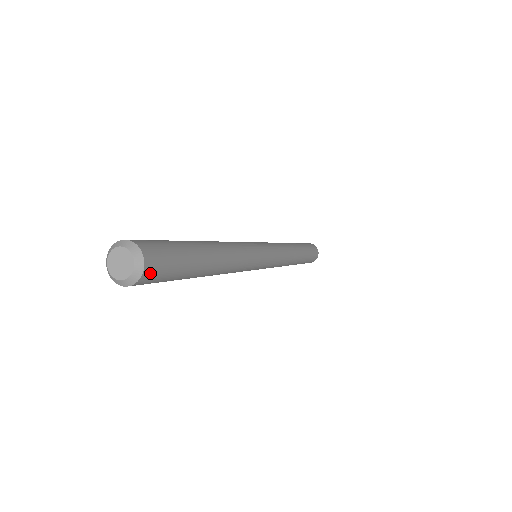
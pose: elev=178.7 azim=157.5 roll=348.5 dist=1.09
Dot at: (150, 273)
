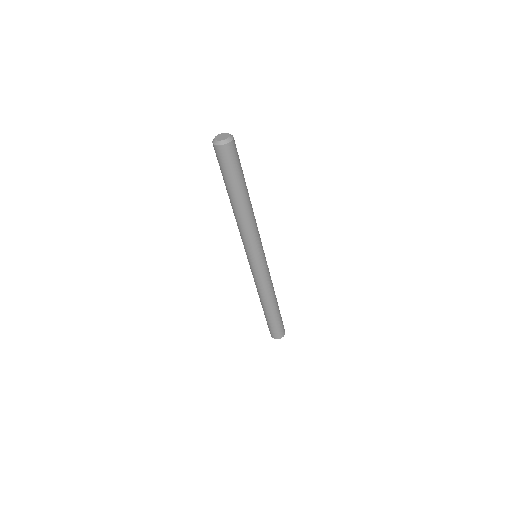
Dot at: (225, 150)
